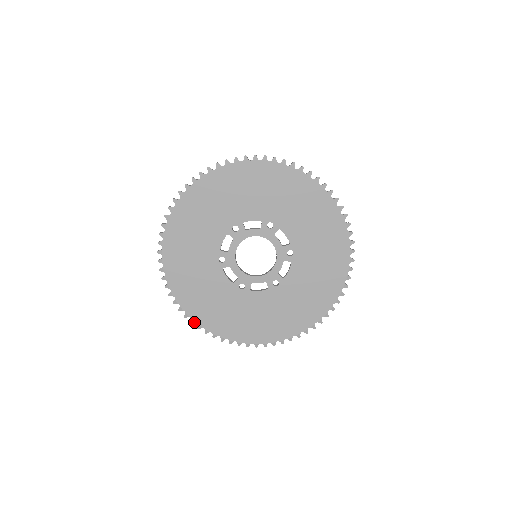
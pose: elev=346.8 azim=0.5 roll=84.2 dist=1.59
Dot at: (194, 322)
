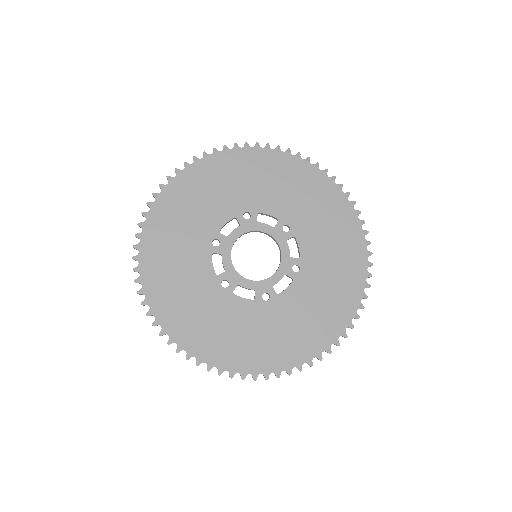
Dot at: (146, 304)
